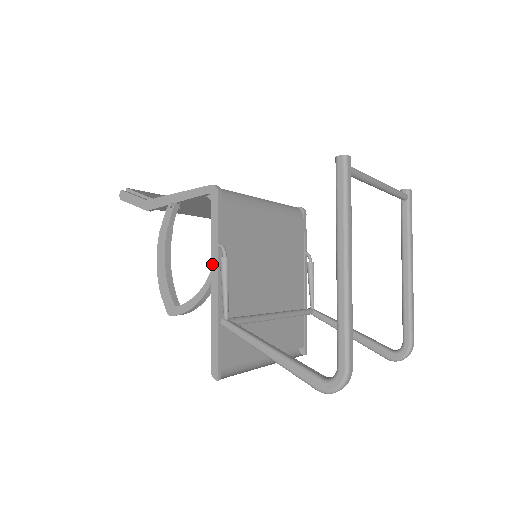
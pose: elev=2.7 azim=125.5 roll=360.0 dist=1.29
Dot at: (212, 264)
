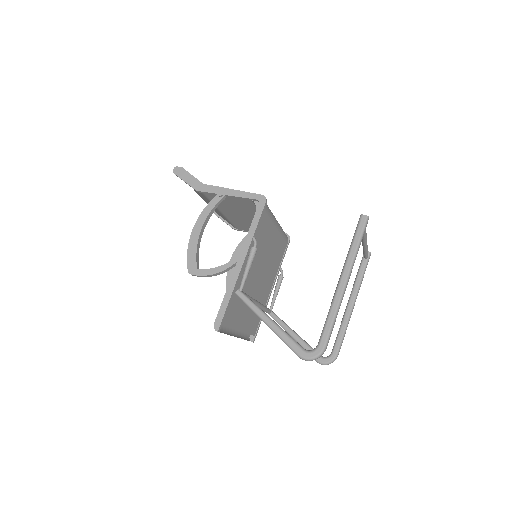
Dot at: (243, 249)
